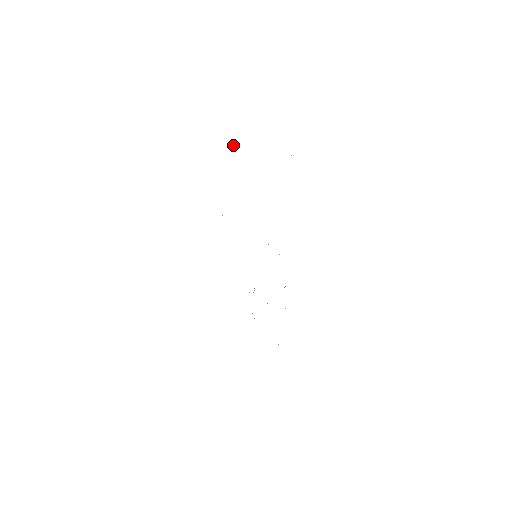
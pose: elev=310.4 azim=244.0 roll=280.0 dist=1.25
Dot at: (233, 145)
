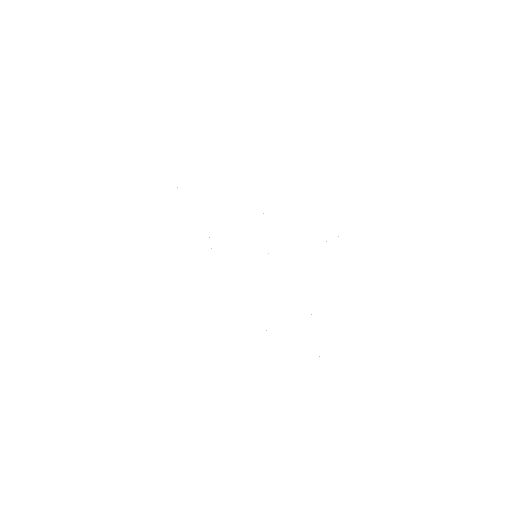
Dot at: occluded
